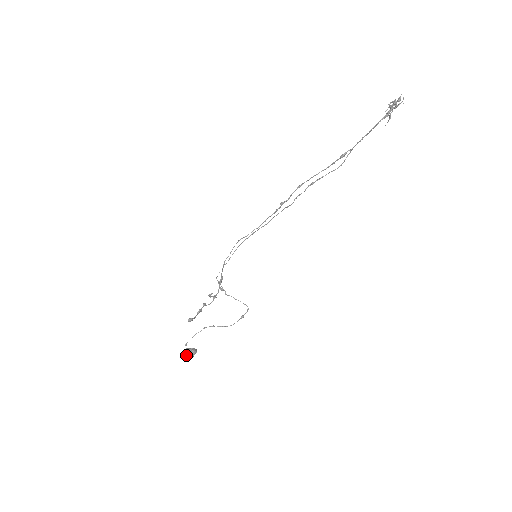
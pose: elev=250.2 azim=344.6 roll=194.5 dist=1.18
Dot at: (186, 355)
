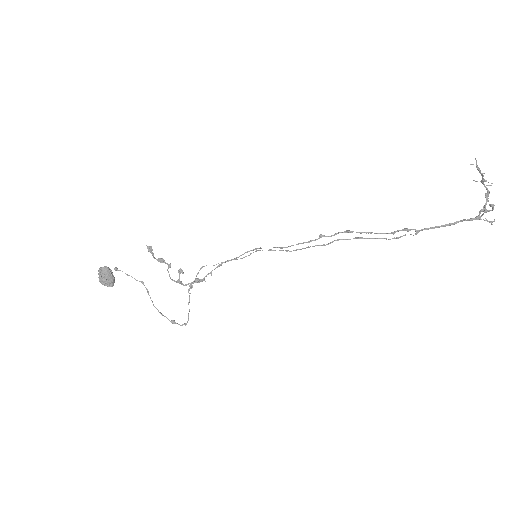
Dot at: (105, 272)
